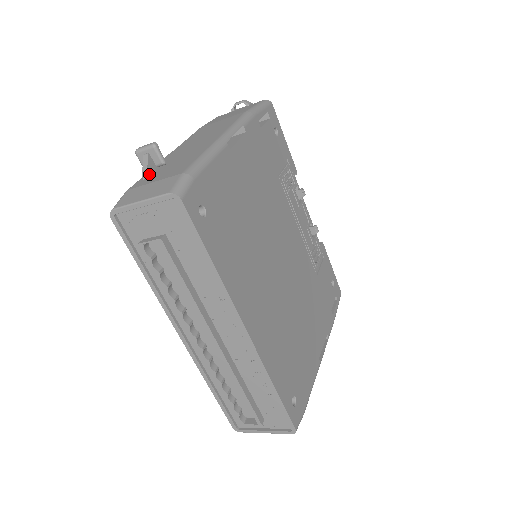
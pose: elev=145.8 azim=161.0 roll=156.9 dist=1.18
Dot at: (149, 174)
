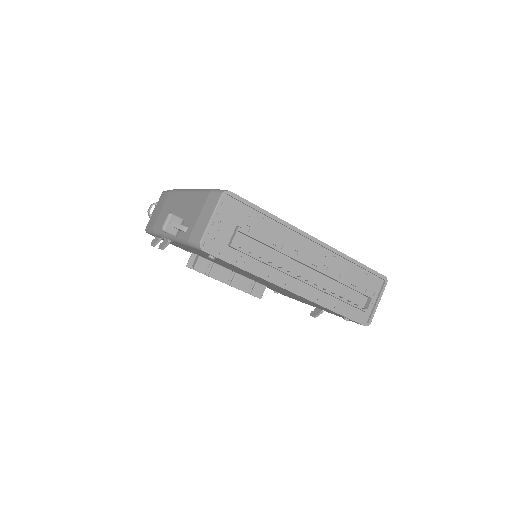
Dot at: (185, 227)
